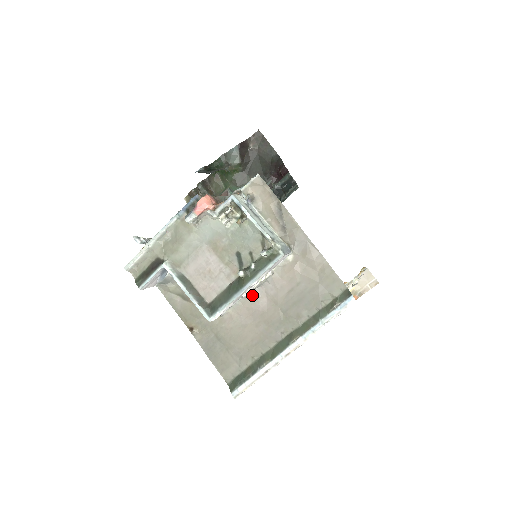
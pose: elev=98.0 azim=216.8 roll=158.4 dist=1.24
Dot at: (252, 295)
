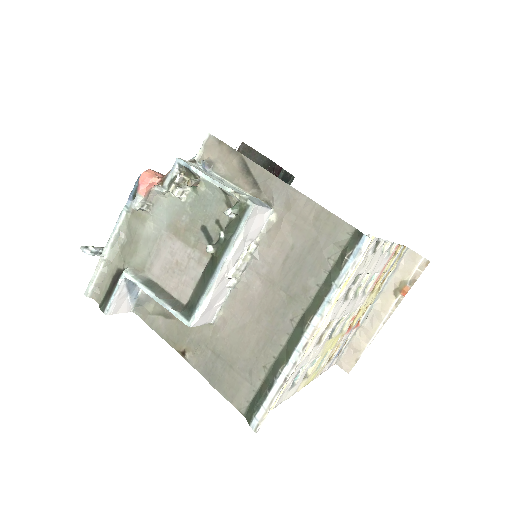
Dot at: (241, 282)
